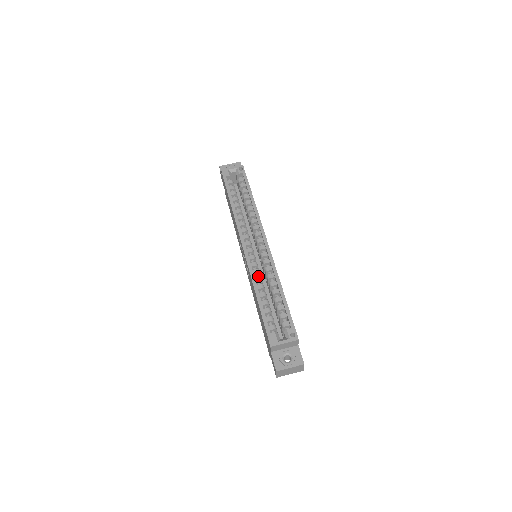
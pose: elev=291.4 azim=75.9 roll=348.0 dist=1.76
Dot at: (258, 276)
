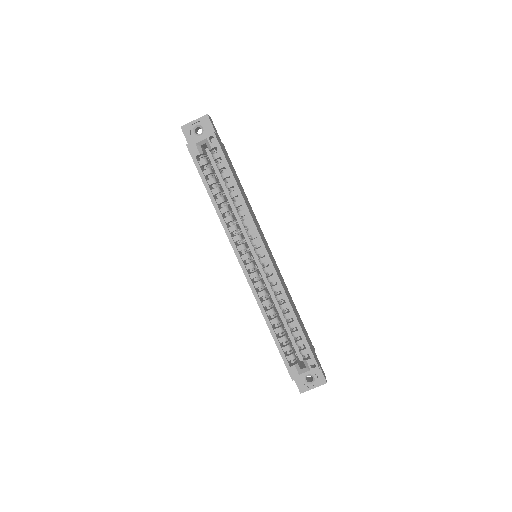
Dot at: (265, 296)
